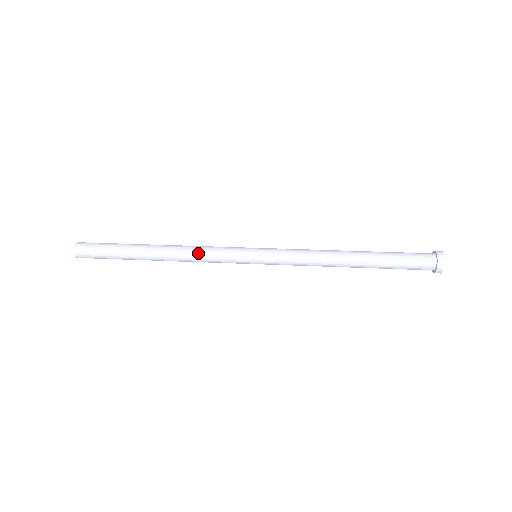
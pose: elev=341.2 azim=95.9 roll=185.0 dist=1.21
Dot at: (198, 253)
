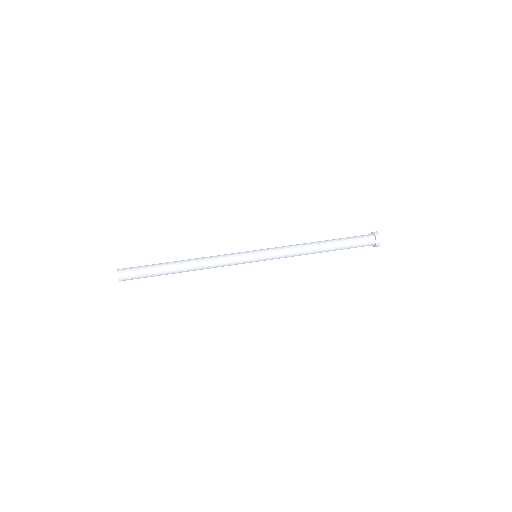
Dot at: (216, 267)
